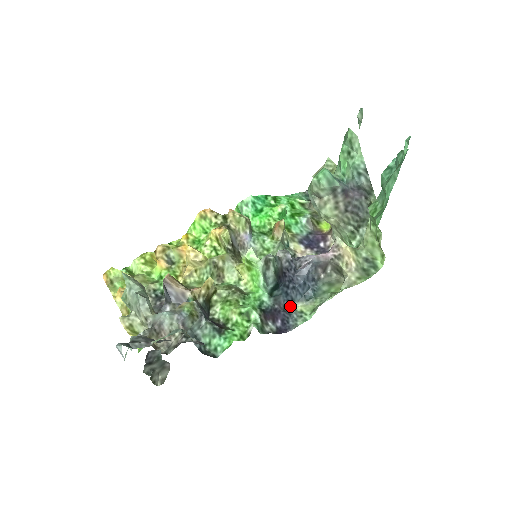
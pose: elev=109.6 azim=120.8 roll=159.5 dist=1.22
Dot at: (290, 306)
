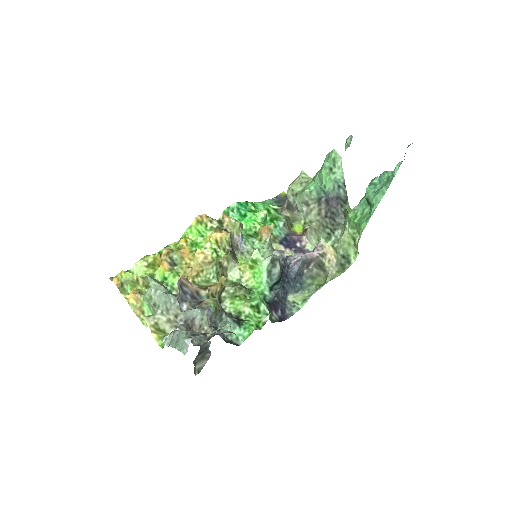
Dot at: (285, 298)
